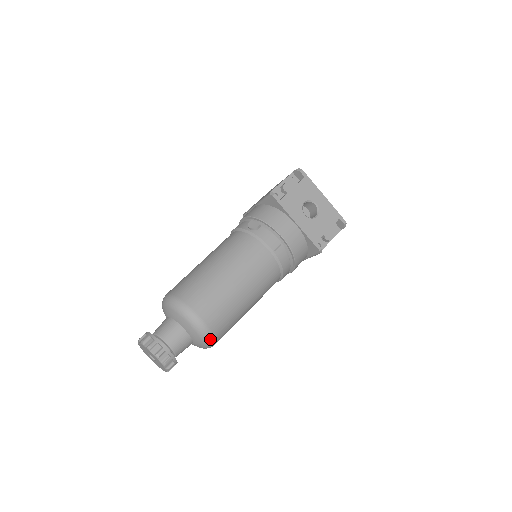
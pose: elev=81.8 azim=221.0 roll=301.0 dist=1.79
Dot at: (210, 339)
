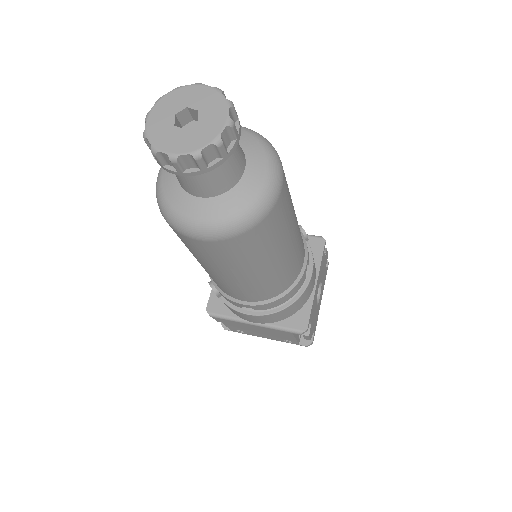
Dot at: (249, 223)
